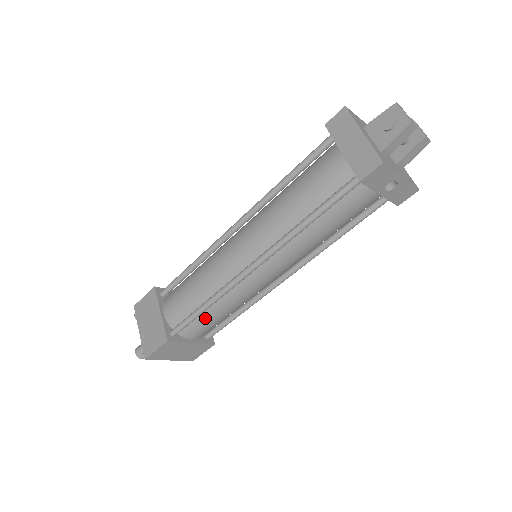
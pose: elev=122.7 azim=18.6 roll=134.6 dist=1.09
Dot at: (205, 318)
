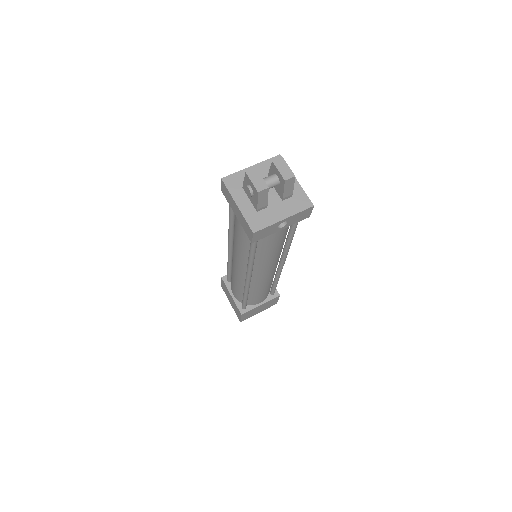
Dot at: (253, 297)
